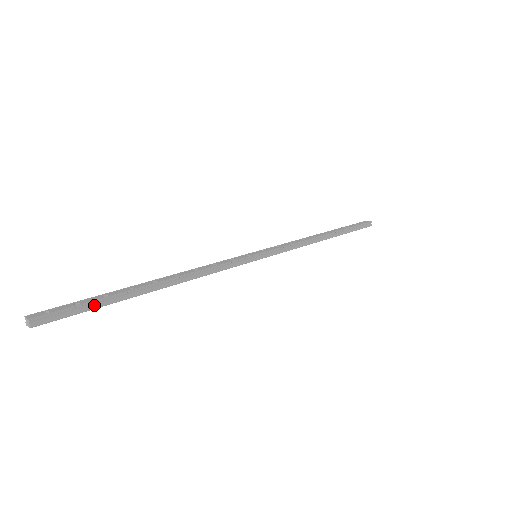
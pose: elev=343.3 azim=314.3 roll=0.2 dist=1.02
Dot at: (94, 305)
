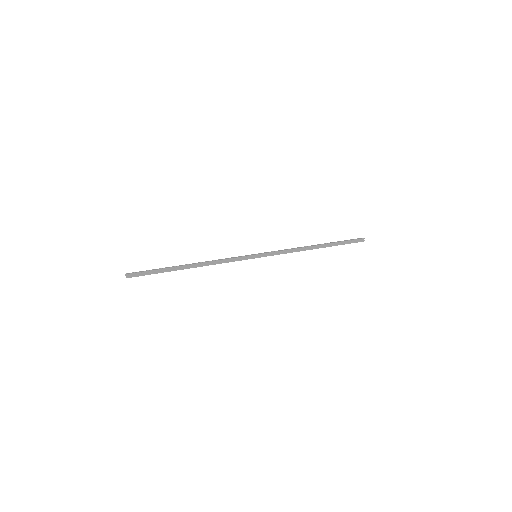
Dot at: (155, 272)
